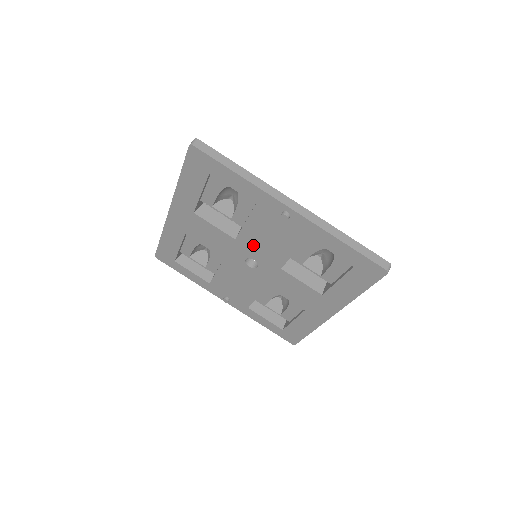
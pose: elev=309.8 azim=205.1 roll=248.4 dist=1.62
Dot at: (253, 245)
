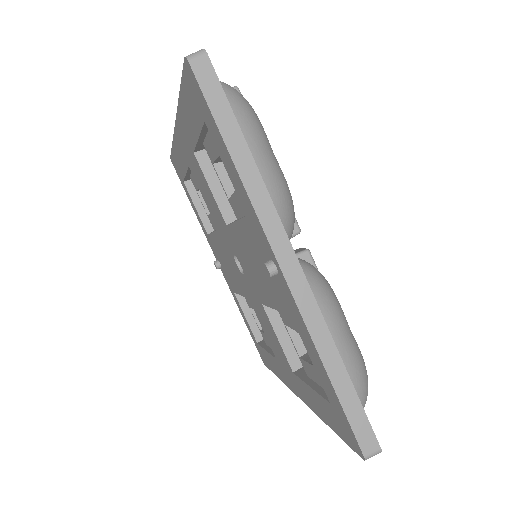
Dot at: (241, 251)
